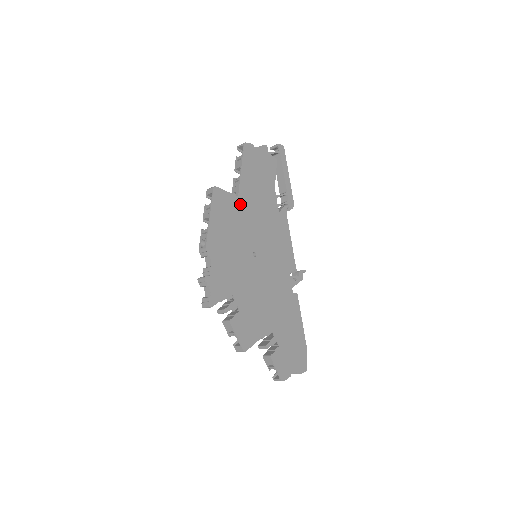
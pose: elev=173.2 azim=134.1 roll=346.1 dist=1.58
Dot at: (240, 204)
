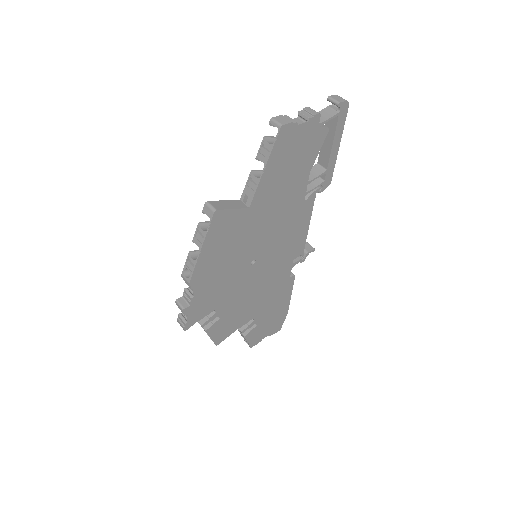
Dot at: (249, 216)
